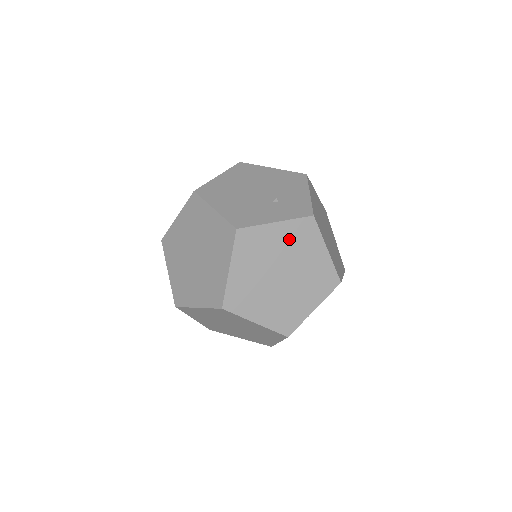
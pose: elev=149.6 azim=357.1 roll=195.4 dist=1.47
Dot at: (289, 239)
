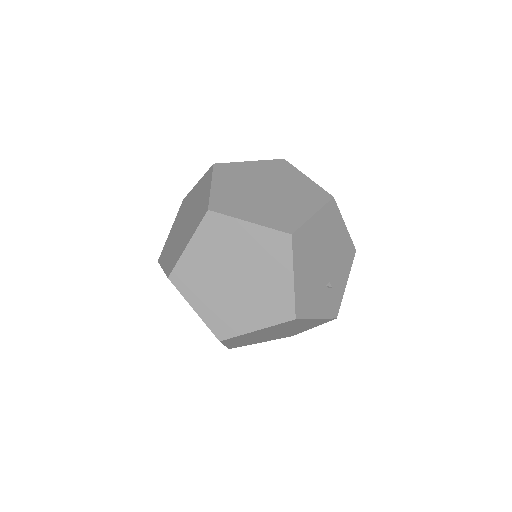
Dot at: (308, 324)
